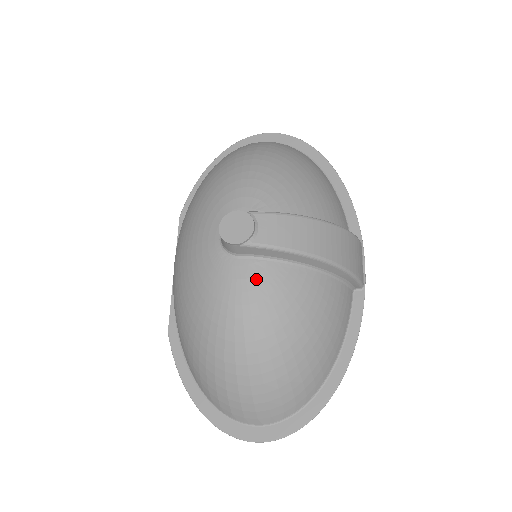
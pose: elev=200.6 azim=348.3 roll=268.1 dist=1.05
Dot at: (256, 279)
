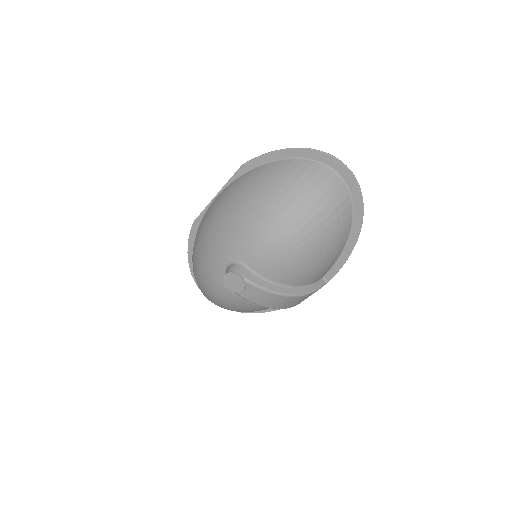
Dot at: (232, 294)
